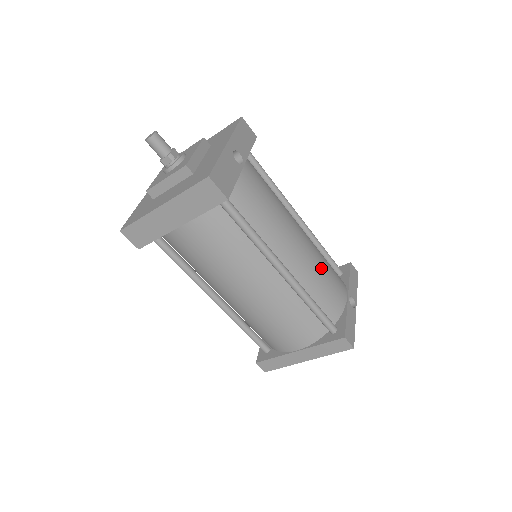
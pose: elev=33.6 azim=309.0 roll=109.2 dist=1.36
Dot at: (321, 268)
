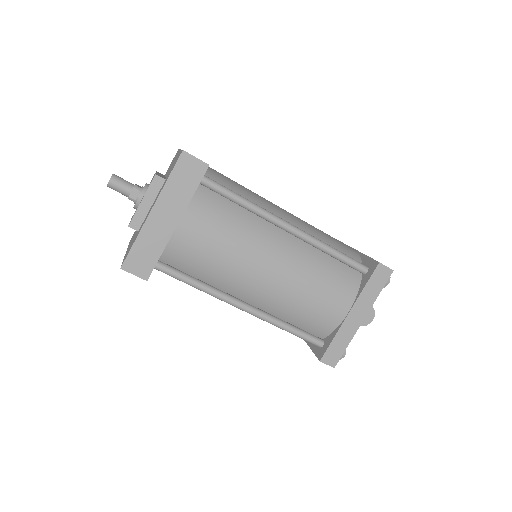
Dot at: (317, 229)
